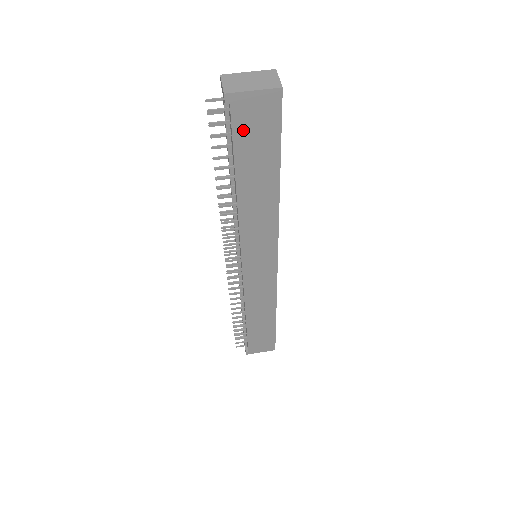
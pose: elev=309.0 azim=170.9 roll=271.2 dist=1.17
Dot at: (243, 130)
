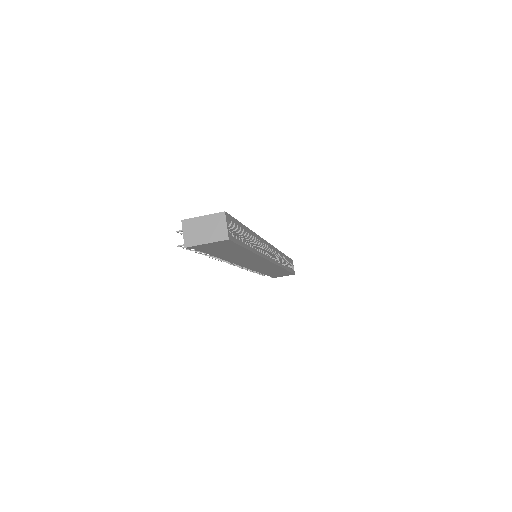
Dot at: (209, 250)
